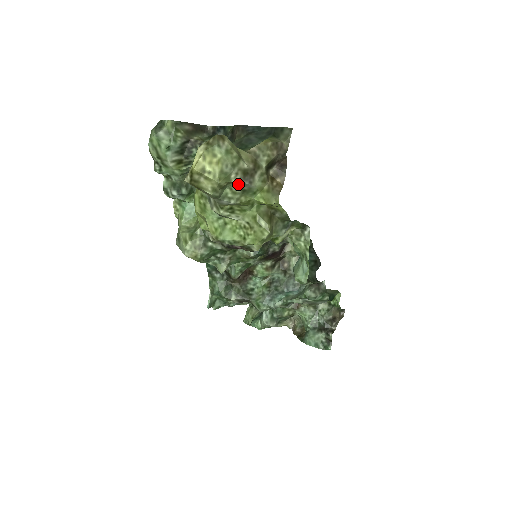
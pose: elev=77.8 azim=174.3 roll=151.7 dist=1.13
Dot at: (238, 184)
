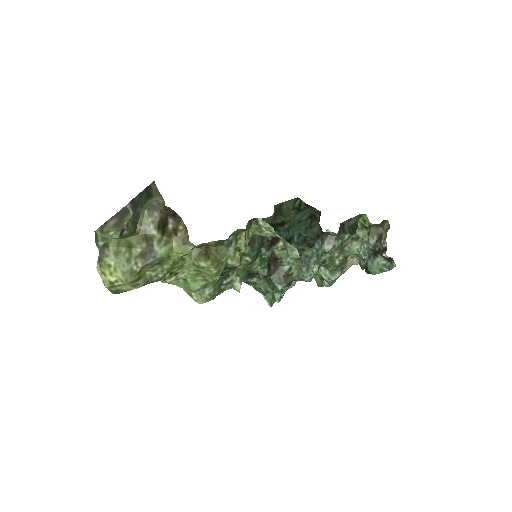
Dot at: (146, 267)
